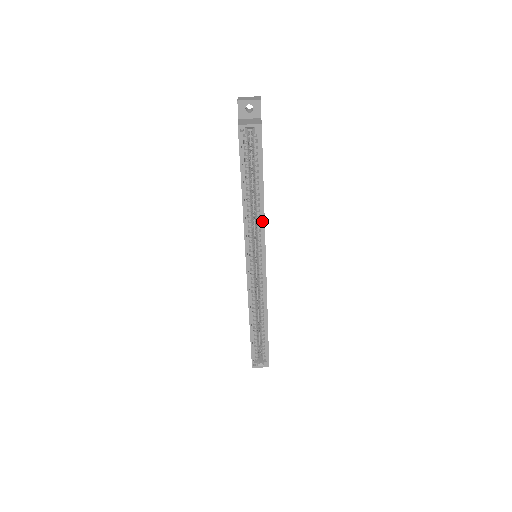
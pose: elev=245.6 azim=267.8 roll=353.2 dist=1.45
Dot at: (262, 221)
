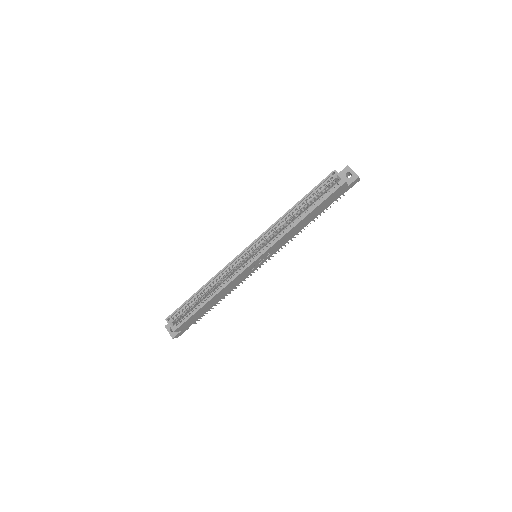
Dot at: (285, 233)
